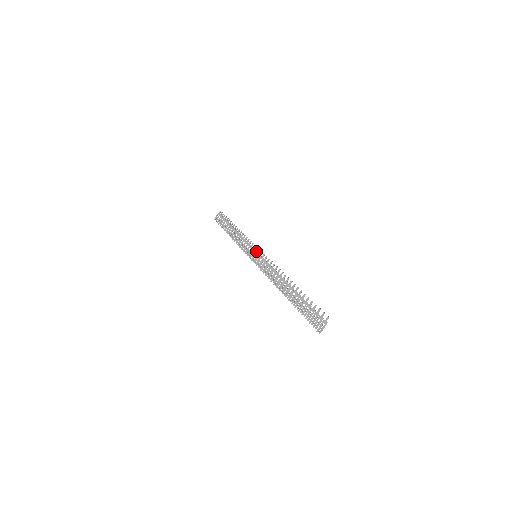
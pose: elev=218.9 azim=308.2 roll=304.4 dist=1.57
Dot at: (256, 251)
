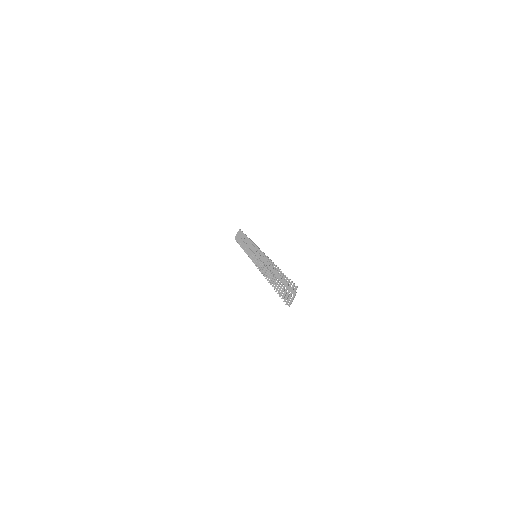
Dot at: occluded
